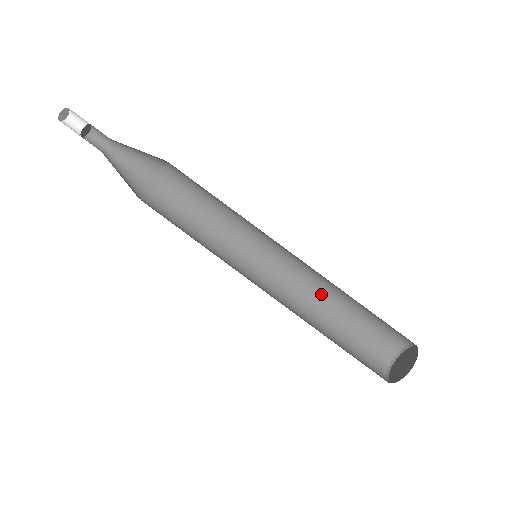
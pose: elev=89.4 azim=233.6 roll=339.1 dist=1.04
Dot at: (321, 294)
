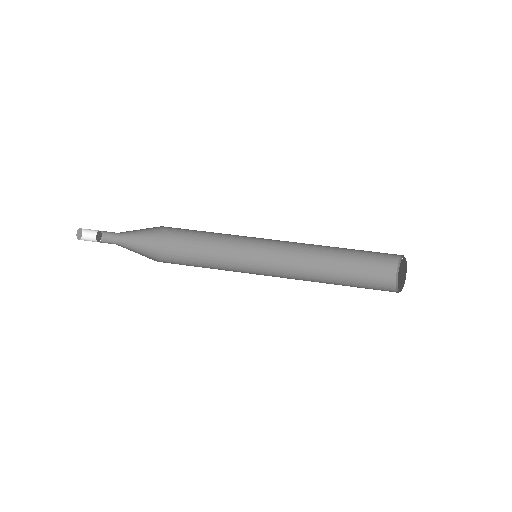
Dot at: (316, 270)
